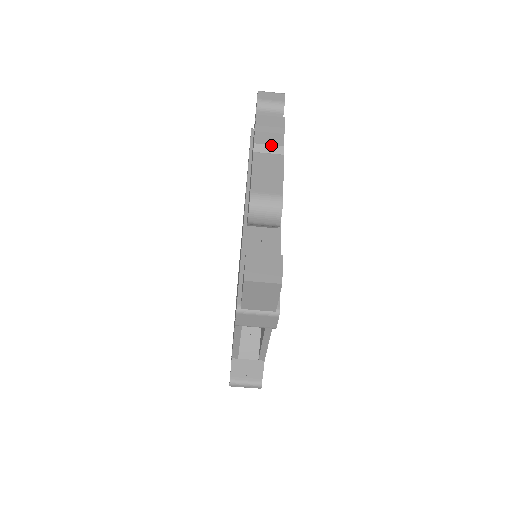
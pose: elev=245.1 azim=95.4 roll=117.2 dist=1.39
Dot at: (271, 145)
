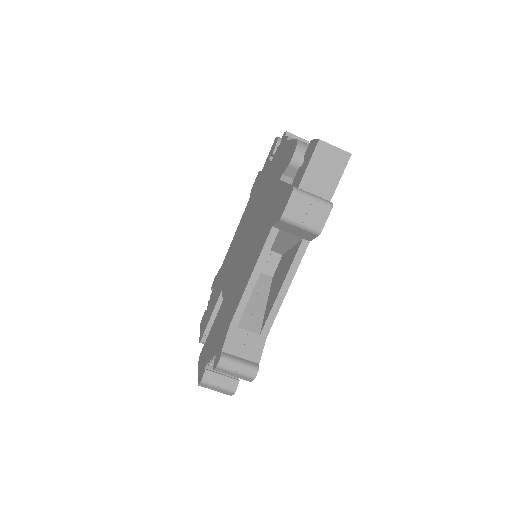
Dot at: occluded
